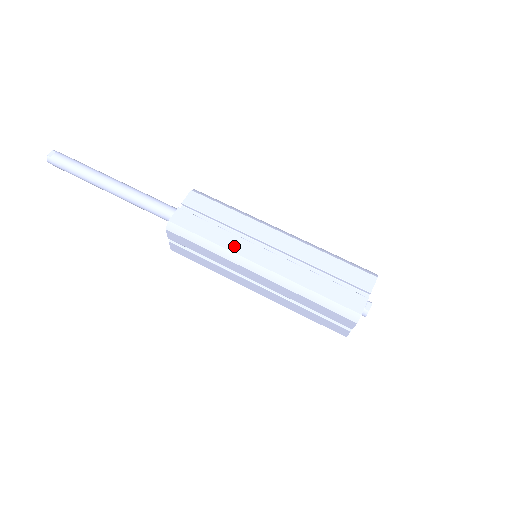
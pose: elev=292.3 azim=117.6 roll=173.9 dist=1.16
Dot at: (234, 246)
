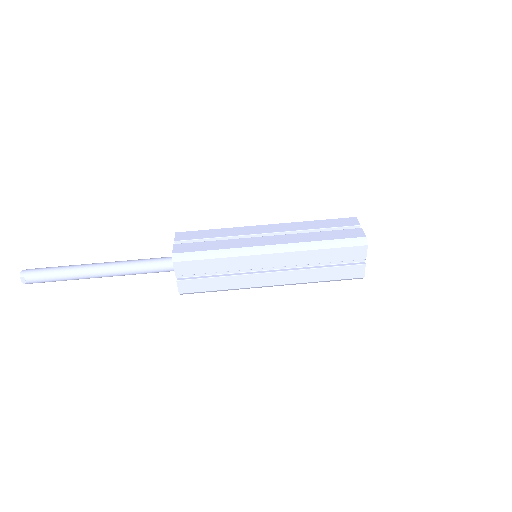
Dot at: (242, 284)
